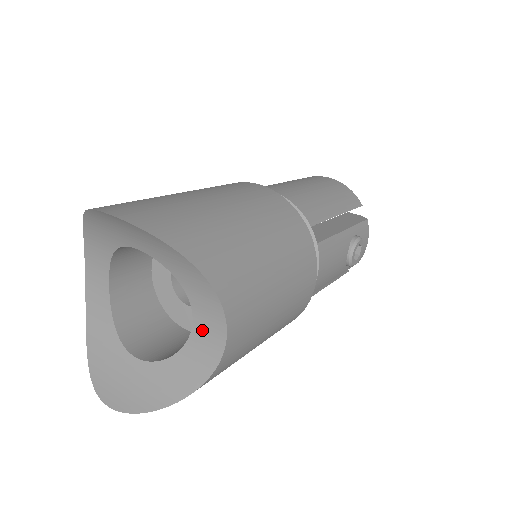
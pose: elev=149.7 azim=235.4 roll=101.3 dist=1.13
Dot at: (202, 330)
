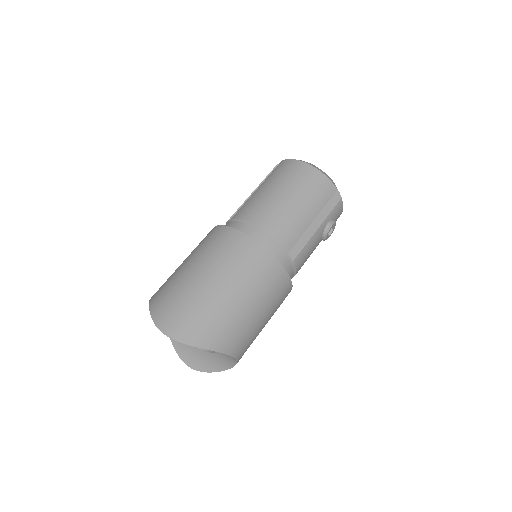
Dot at: occluded
